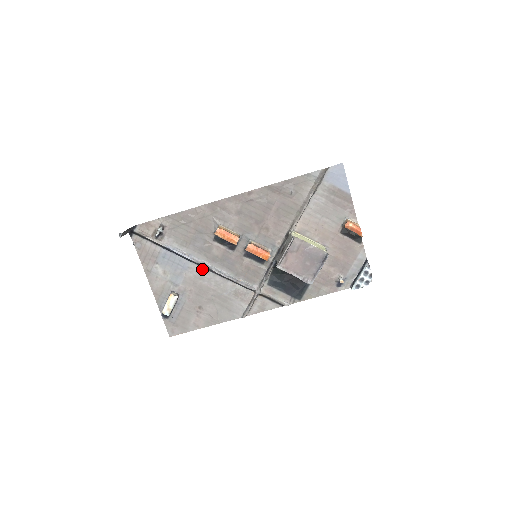
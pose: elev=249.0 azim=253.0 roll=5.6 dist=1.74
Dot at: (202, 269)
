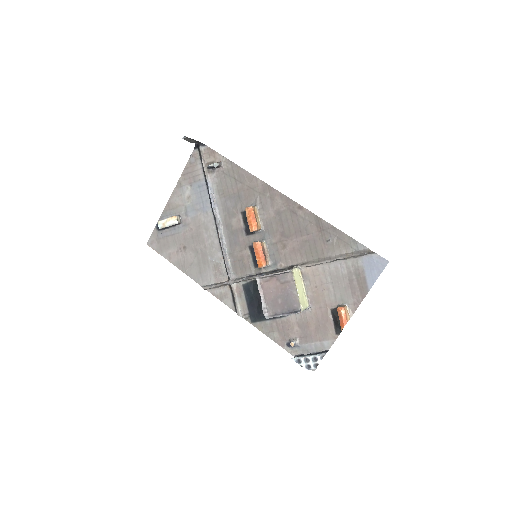
Dot at: (214, 223)
